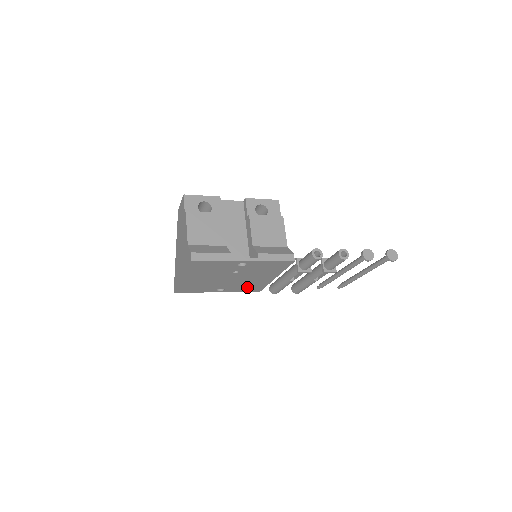
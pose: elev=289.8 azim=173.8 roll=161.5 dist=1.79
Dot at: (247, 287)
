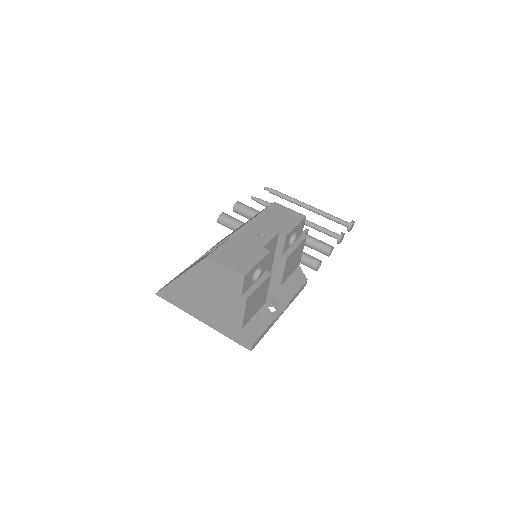
Dot at: occluded
